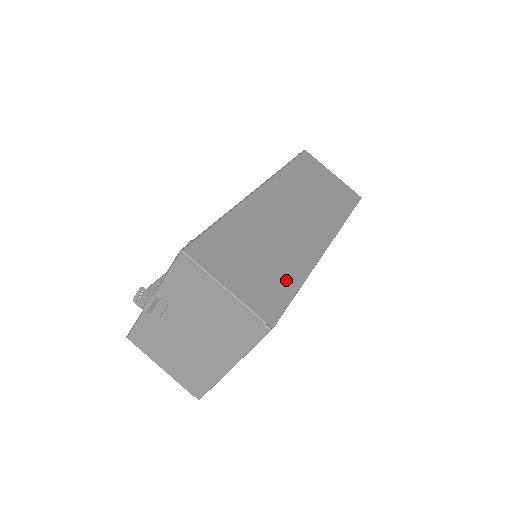
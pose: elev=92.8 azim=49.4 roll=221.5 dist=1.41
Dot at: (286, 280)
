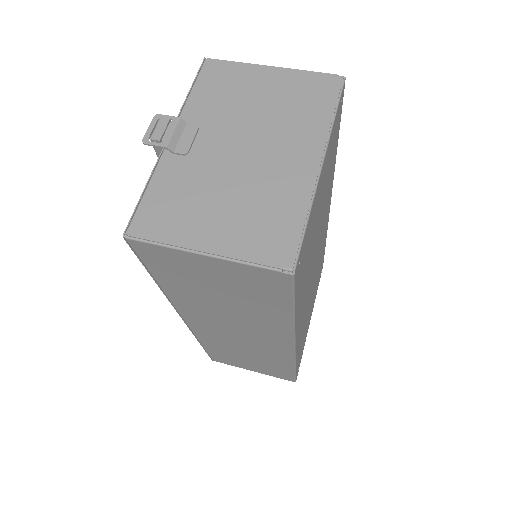
Dot at: occluded
